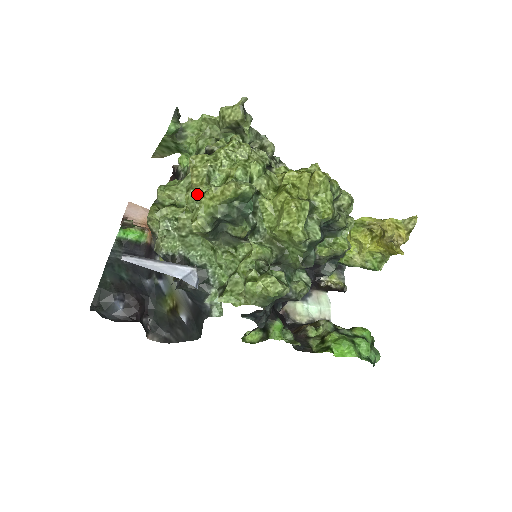
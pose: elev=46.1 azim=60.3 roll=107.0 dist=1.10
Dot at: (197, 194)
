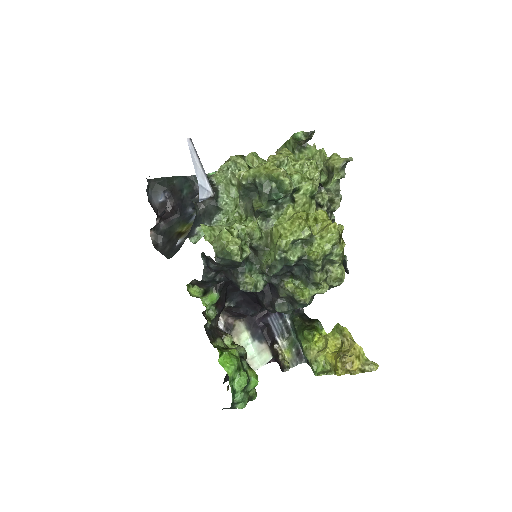
Dot at: occluded
